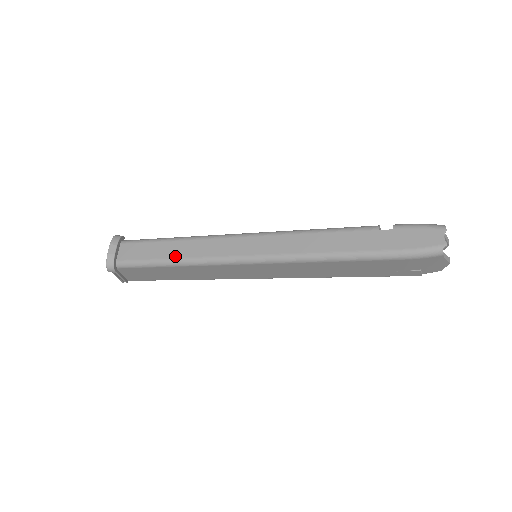
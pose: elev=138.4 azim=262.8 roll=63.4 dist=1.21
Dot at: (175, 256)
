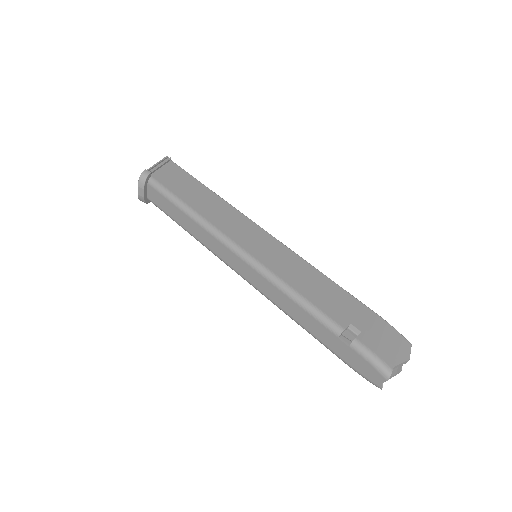
Dot at: (188, 230)
